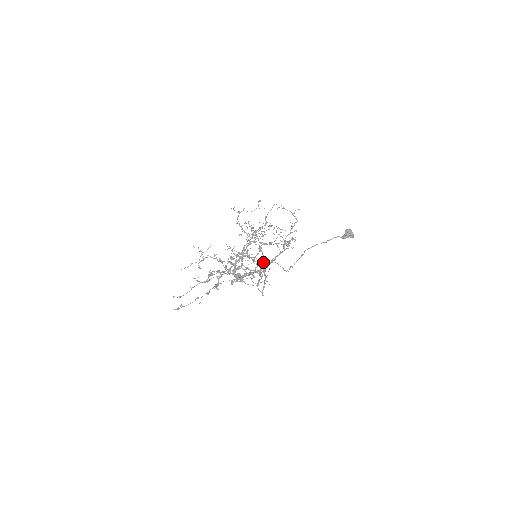
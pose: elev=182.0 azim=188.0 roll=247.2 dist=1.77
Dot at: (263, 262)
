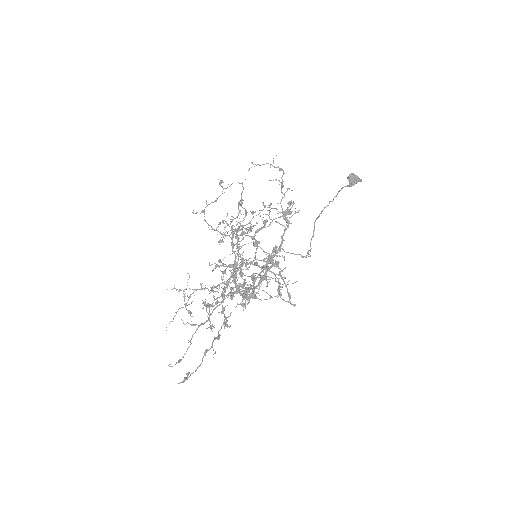
Dot at: occluded
